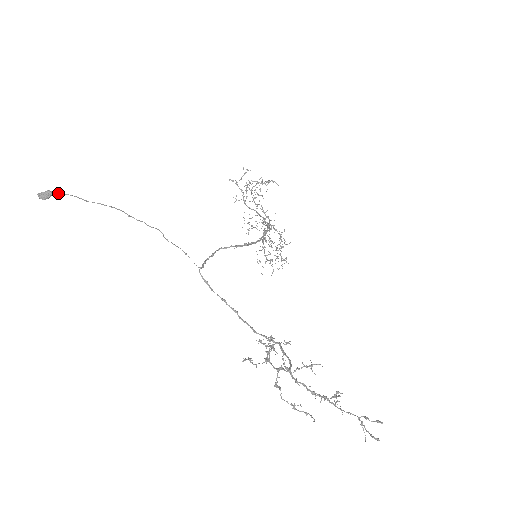
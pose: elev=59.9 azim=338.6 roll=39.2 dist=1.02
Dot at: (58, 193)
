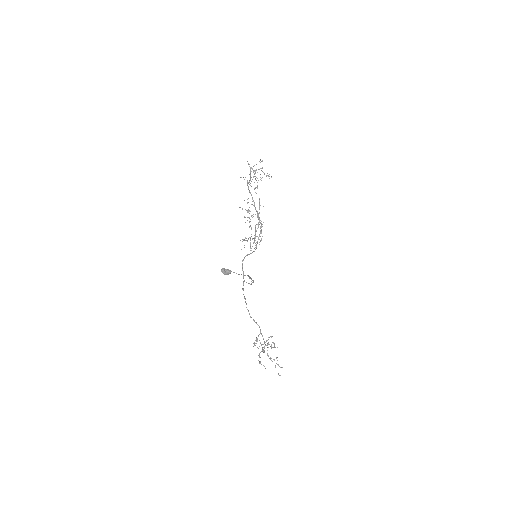
Dot at: (234, 272)
